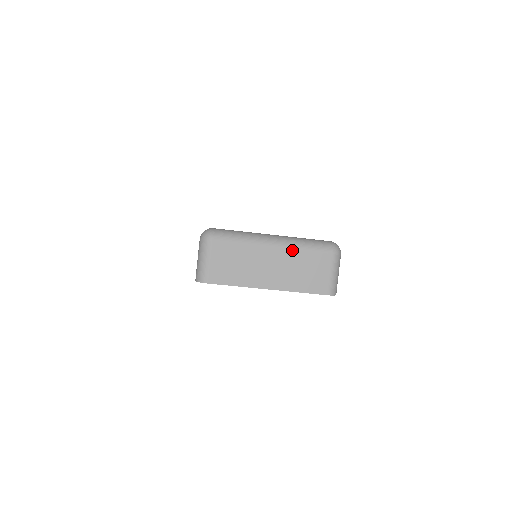
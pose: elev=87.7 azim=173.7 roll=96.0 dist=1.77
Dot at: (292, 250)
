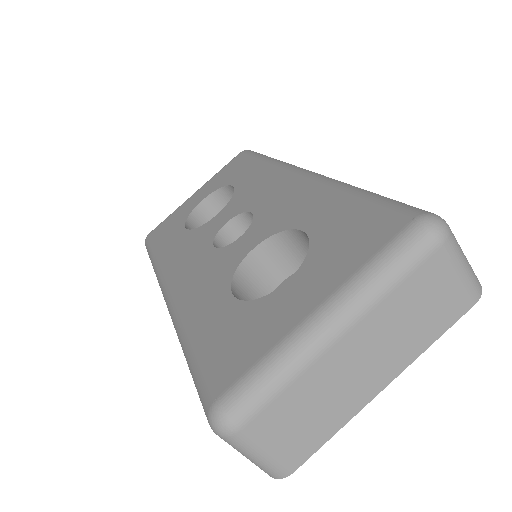
Dot at: (375, 309)
